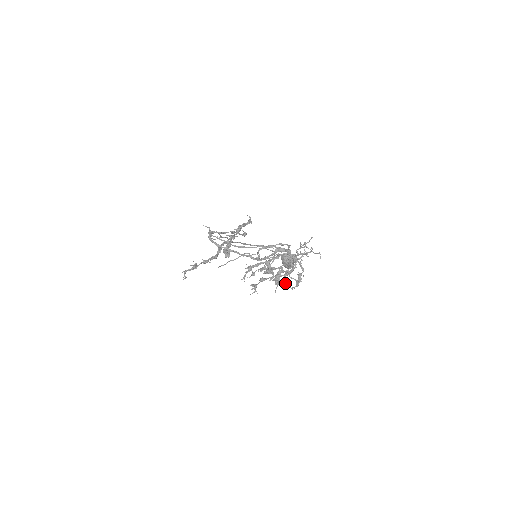
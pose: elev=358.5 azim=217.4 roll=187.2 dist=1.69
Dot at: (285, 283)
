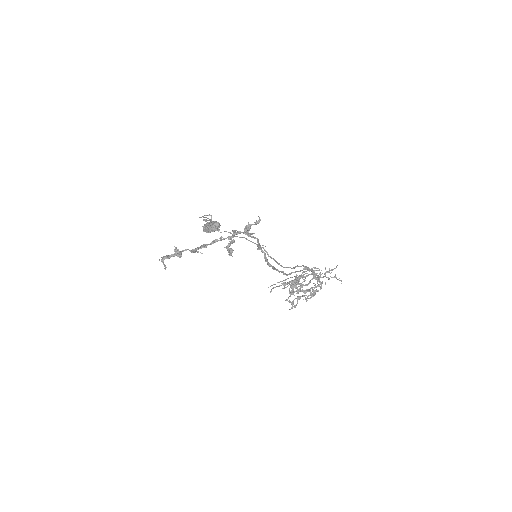
Dot at: occluded
